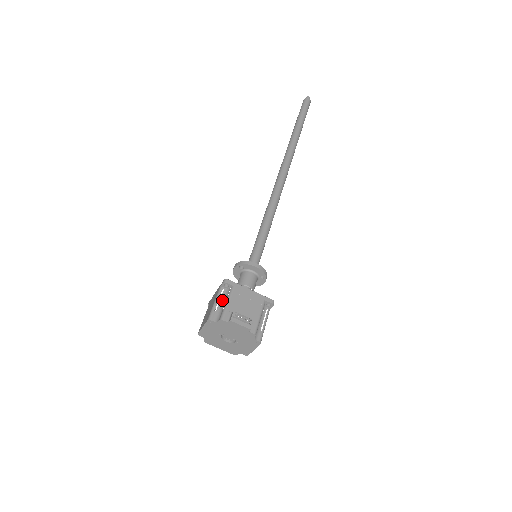
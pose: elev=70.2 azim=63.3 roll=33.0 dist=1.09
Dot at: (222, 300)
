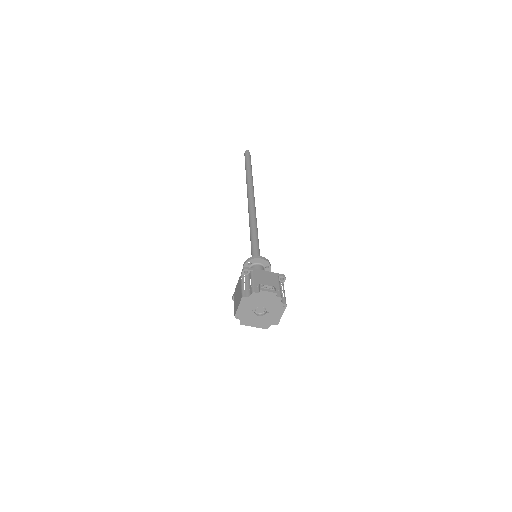
Dot at: (247, 283)
